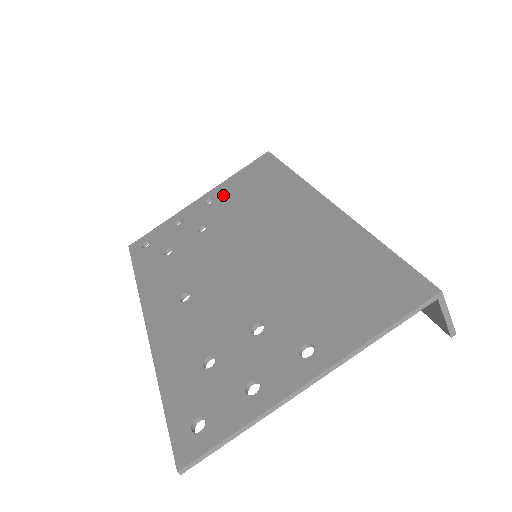
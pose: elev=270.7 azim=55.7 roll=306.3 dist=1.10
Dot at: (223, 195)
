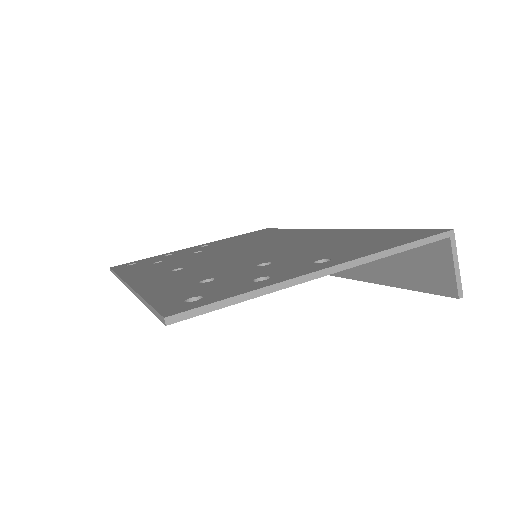
Dot at: (220, 242)
